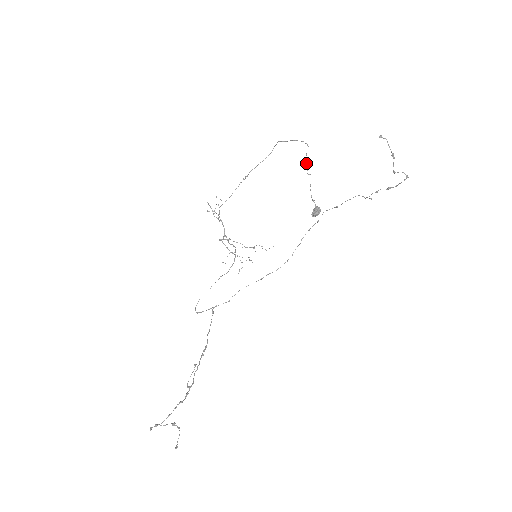
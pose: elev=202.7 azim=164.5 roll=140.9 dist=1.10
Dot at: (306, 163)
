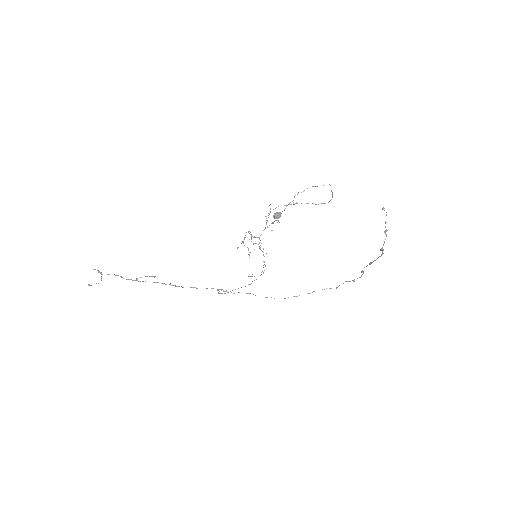
Dot at: (307, 188)
